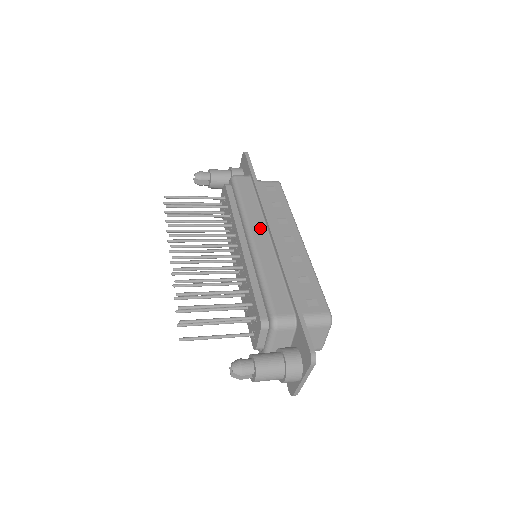
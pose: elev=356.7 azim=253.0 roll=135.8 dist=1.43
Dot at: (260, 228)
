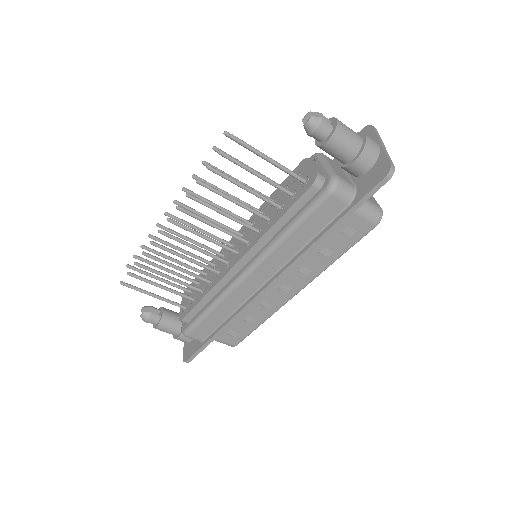
Dot at: occluded
